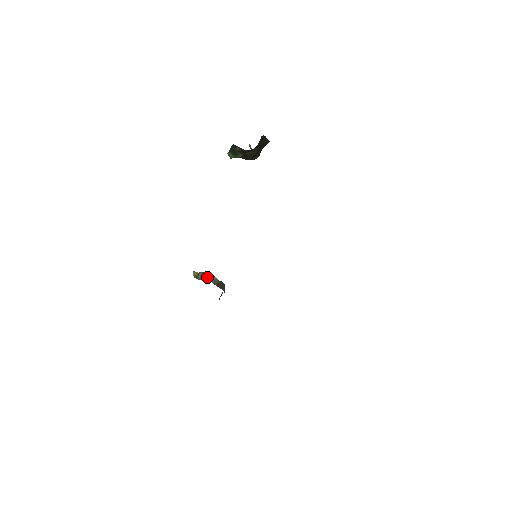
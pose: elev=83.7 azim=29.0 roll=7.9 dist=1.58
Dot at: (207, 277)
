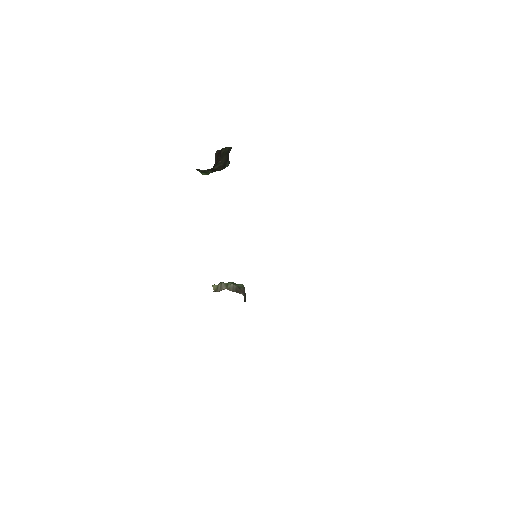
Dot at: (225, 287)
